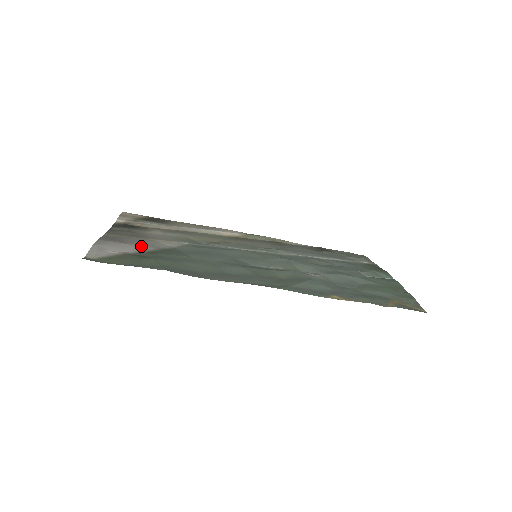
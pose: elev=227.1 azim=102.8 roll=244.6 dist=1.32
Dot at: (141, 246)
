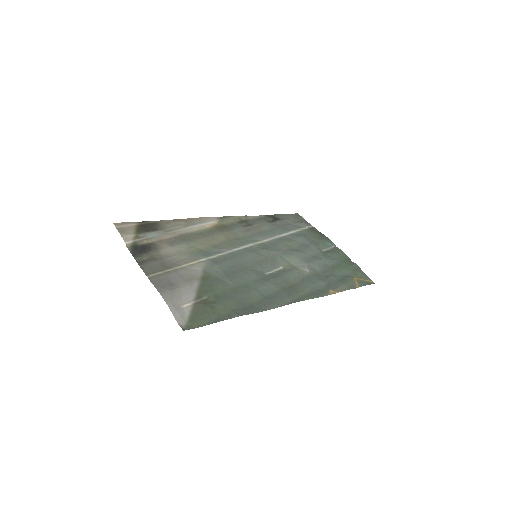
Dot at: (189, 284)
